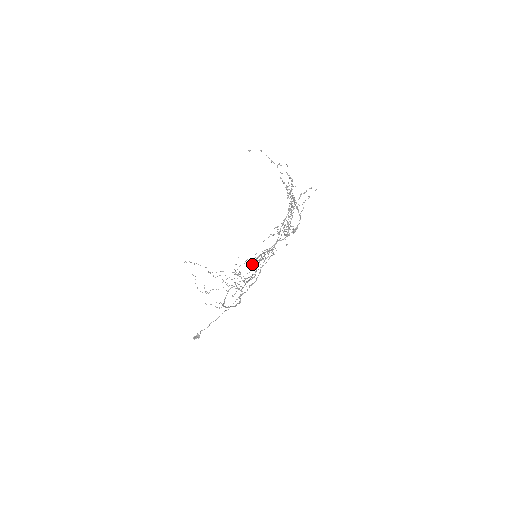
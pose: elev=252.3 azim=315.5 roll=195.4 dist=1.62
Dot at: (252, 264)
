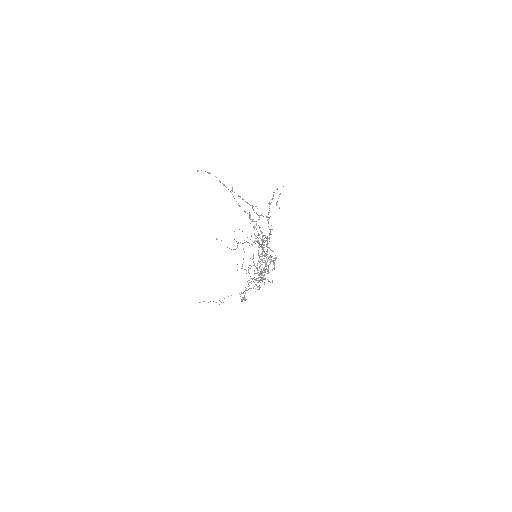
Dot at: occluded
